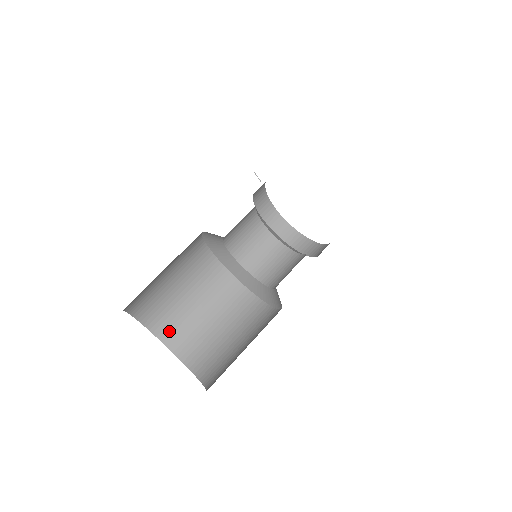
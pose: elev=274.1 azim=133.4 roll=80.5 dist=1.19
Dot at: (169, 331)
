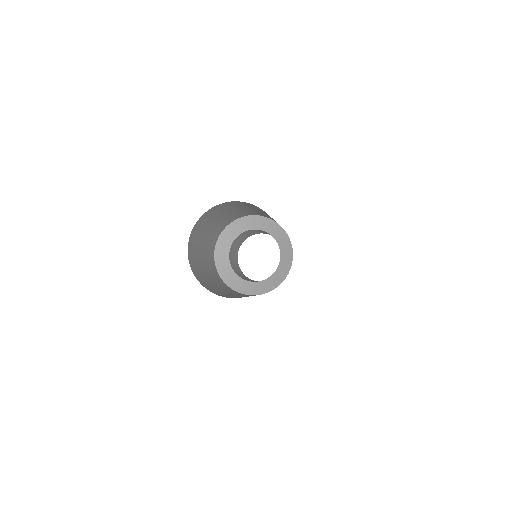
Dot at: (218, 294)
